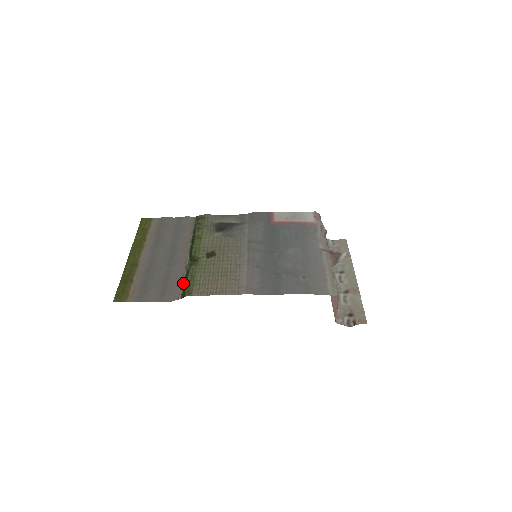
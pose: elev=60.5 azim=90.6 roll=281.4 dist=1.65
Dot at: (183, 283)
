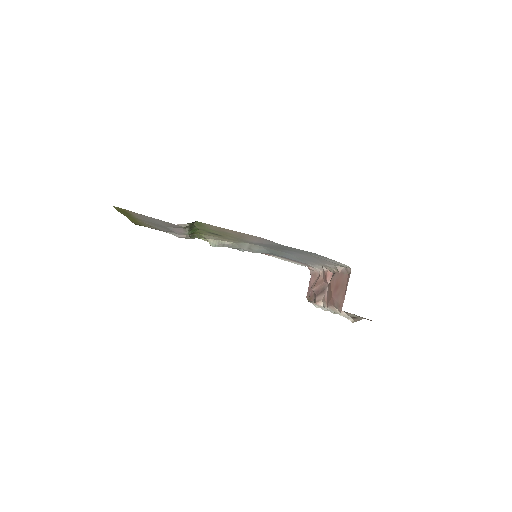
Dot at: (189, 226)
